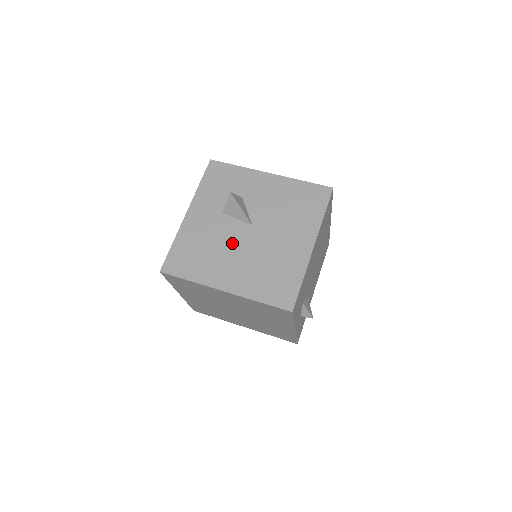
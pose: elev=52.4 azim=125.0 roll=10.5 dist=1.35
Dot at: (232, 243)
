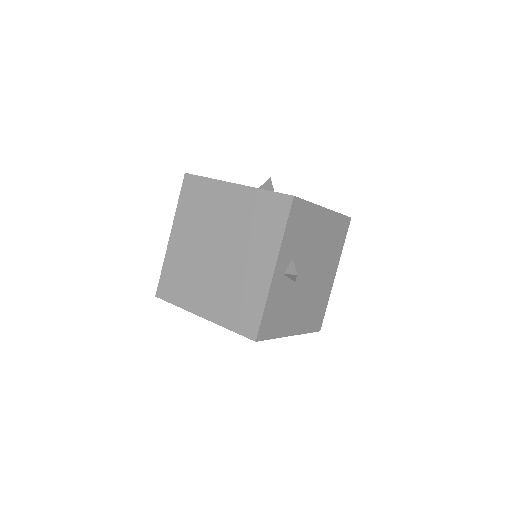
Dot at: occluded
